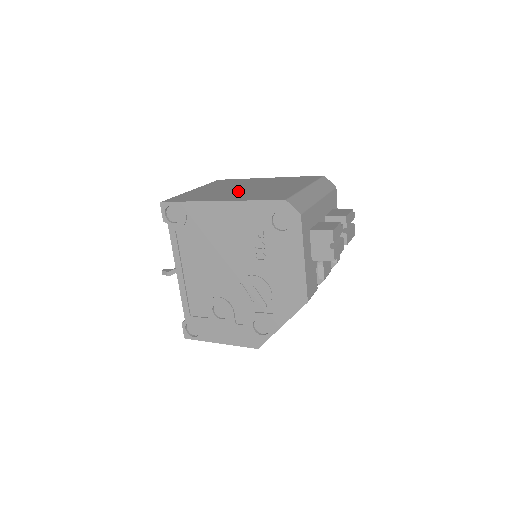
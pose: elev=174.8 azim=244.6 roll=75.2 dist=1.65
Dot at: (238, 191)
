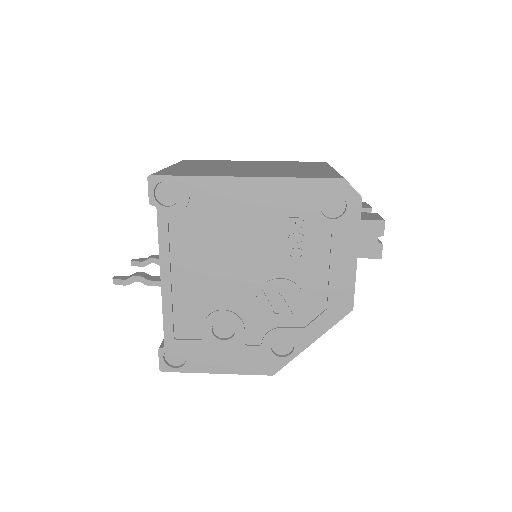
Dot at: (248, 169)
